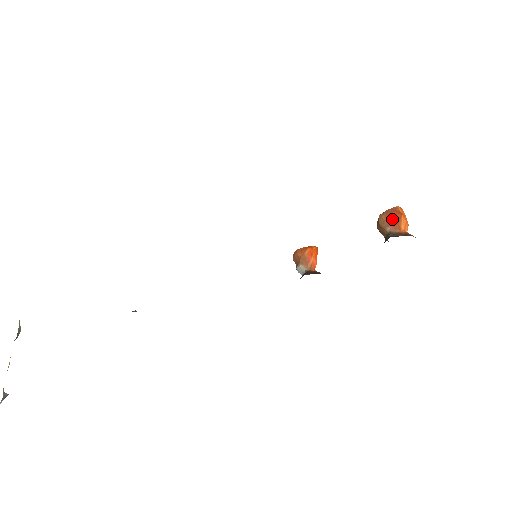
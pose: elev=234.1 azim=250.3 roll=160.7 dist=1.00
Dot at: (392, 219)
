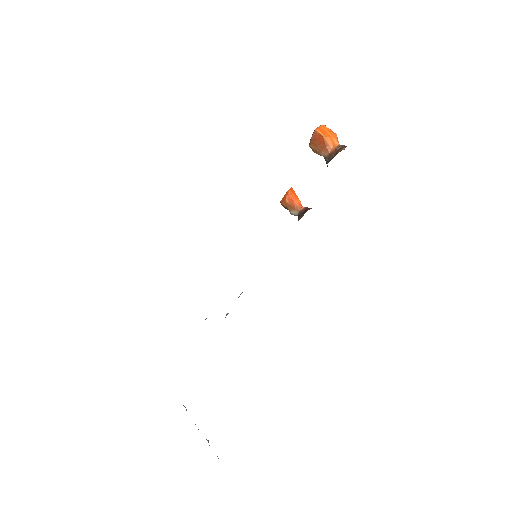
Dot at: (319, 145)
